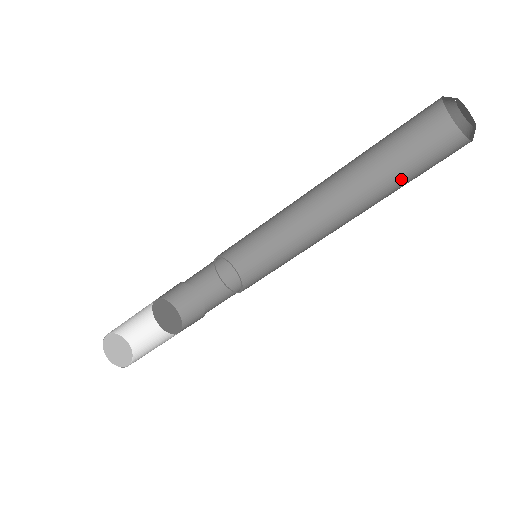
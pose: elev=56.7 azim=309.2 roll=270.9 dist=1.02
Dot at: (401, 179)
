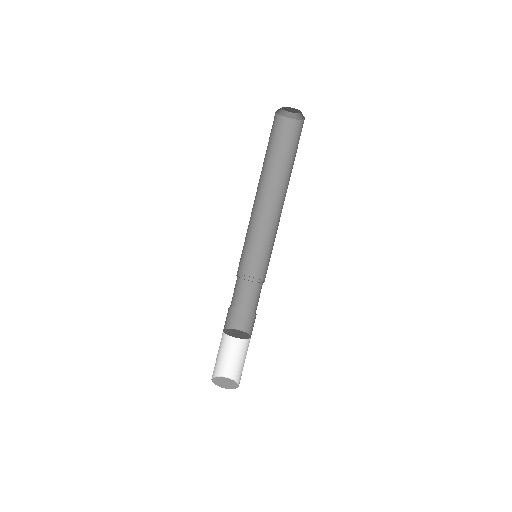
Dot at: (294, 160)
